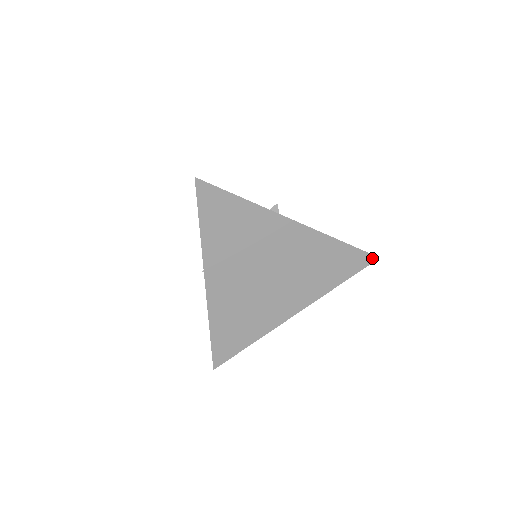
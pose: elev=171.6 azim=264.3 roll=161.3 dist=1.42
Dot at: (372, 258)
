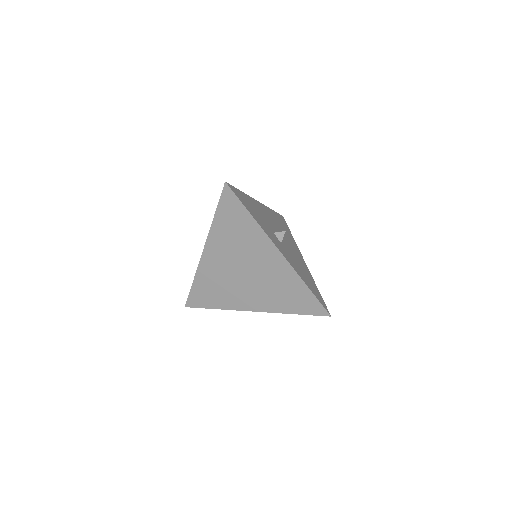
Dot at: (325, 313)
